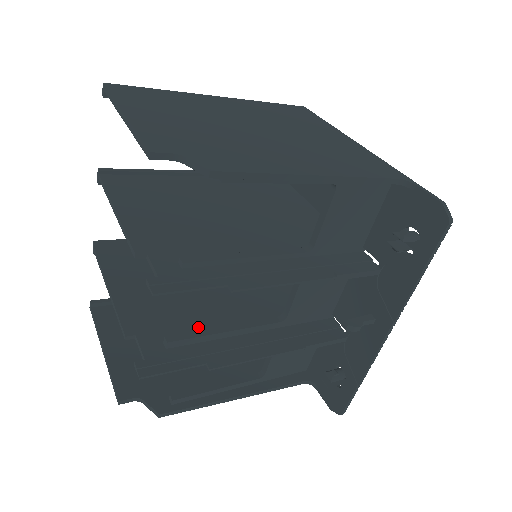
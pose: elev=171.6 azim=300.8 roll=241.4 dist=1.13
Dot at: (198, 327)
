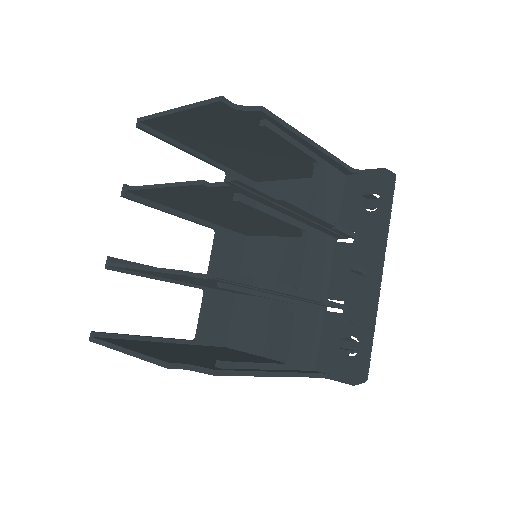
Dot at: occluded
